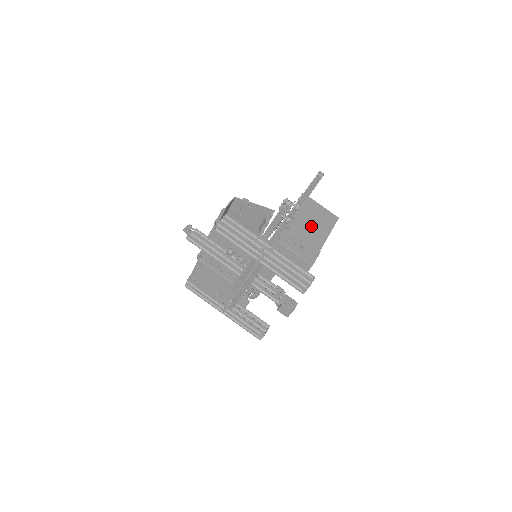
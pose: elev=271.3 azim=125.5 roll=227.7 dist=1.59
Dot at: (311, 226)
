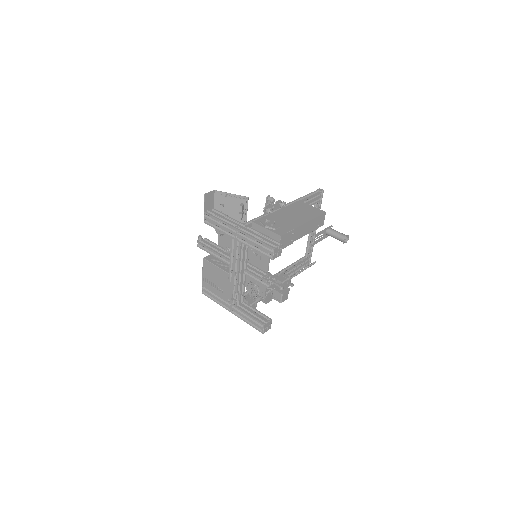
Dot at: (292, 215)
